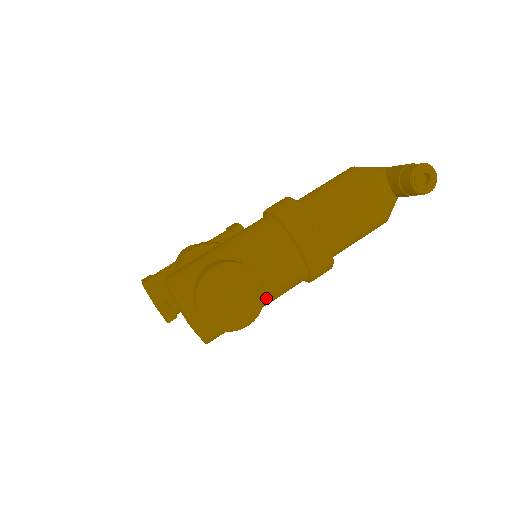
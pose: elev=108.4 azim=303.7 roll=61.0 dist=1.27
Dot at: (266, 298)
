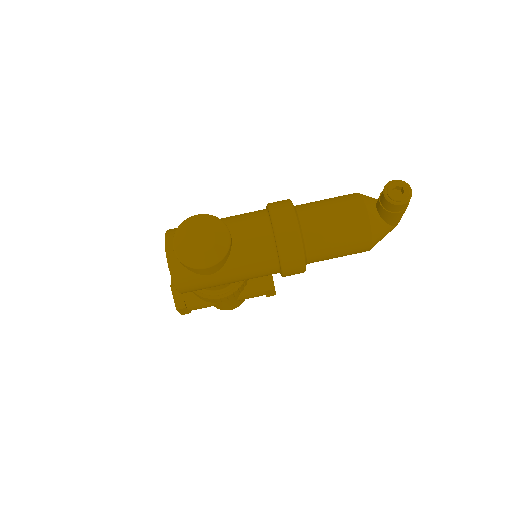
Dot at: (234, 260)
